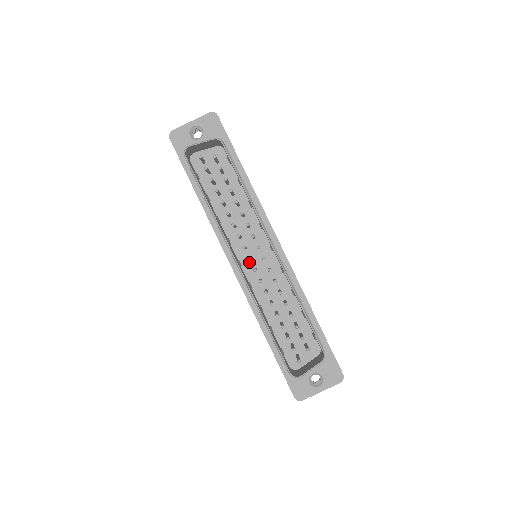
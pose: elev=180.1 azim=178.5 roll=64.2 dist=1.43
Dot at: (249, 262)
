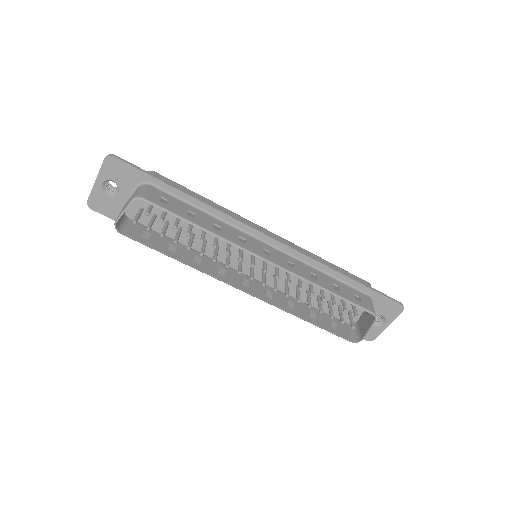
Dot at: occluded
